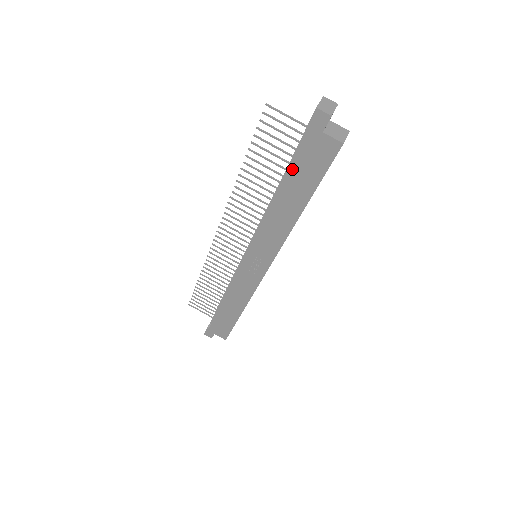
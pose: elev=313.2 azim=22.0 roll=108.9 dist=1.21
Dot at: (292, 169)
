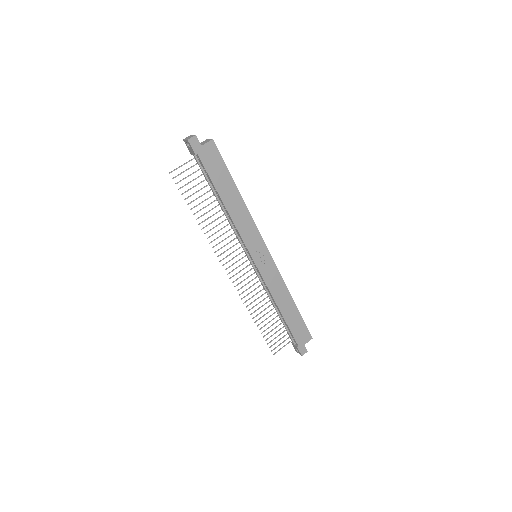
Dot at: (212, 179)
